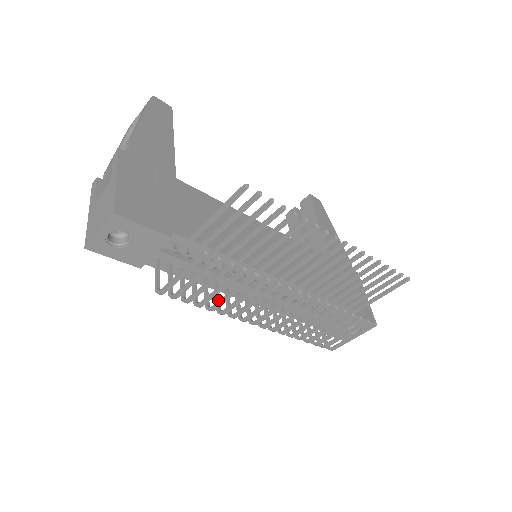
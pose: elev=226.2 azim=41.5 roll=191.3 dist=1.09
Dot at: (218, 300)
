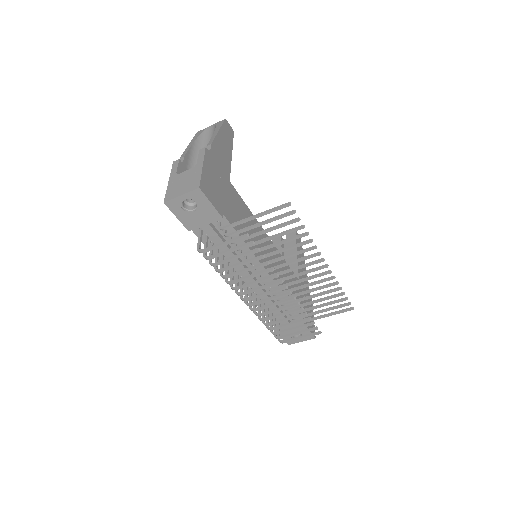
Dot at: occluded
